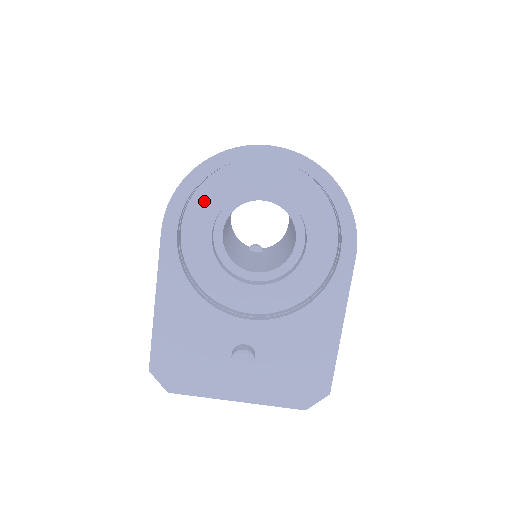
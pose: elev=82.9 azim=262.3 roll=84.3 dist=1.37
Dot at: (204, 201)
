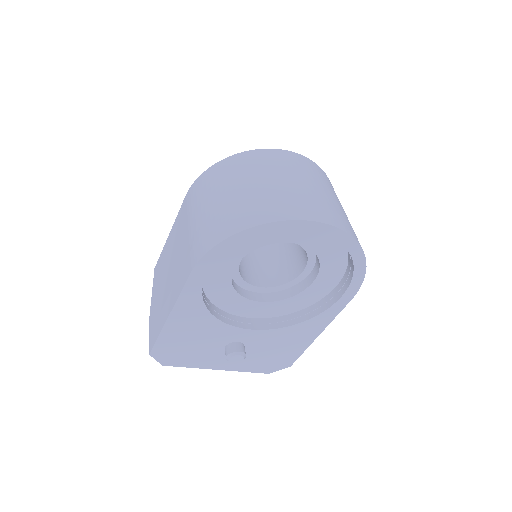
Dot at: occluded
